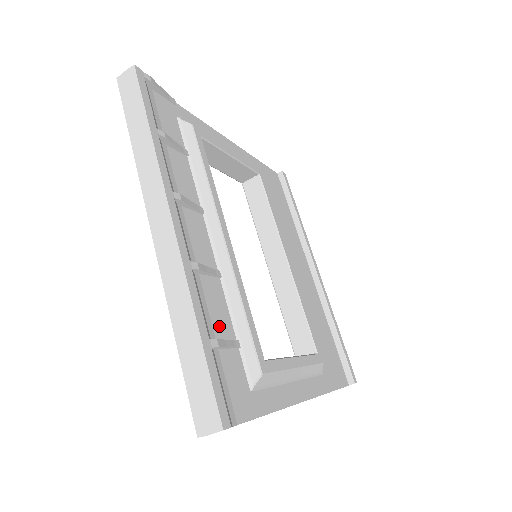
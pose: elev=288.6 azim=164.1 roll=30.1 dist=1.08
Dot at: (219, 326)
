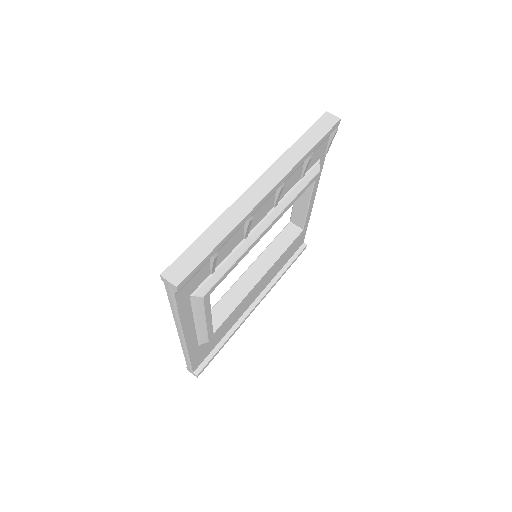
Dot at: (221, 253)
